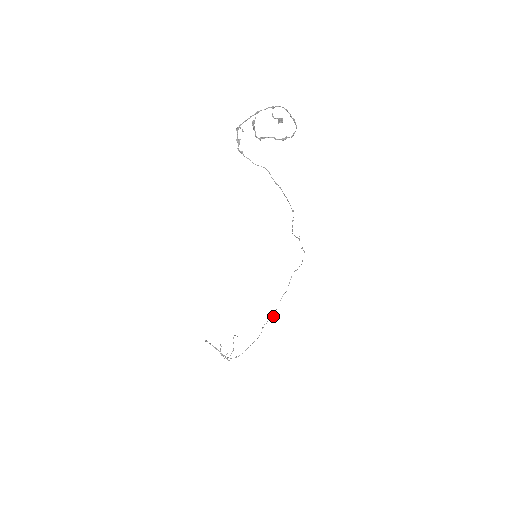
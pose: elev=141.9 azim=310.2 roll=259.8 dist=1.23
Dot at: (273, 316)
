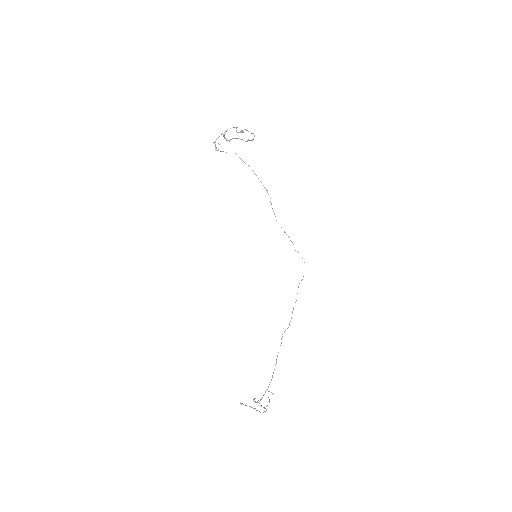
Dot at: (289, 325)
